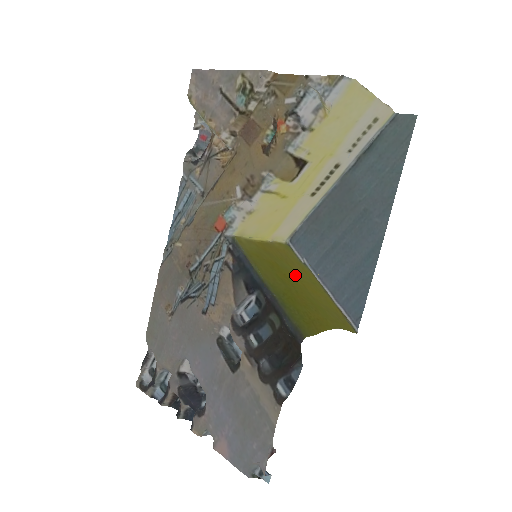
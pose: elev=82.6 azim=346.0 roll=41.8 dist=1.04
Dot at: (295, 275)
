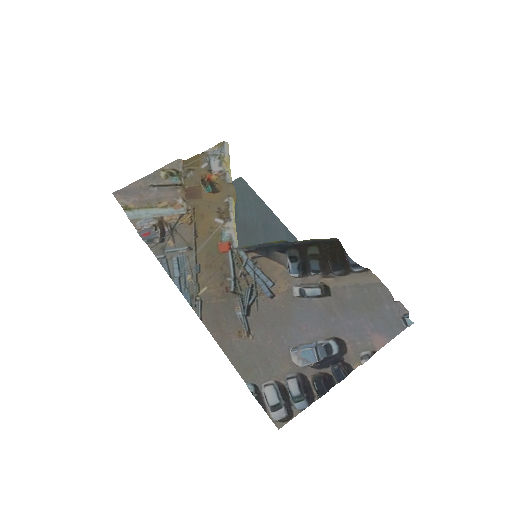
Dot at: occluded
